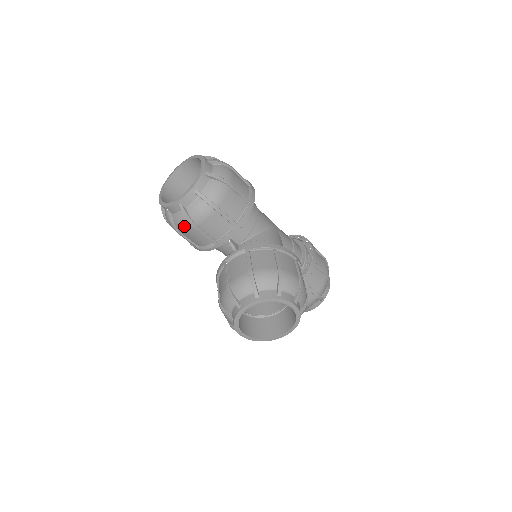
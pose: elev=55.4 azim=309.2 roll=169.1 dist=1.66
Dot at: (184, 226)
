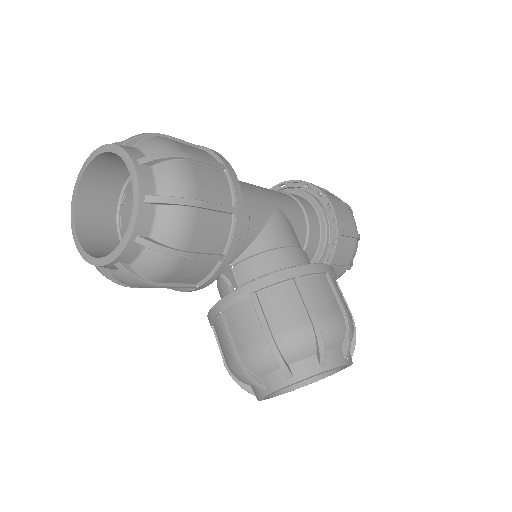
Dot at: (136, 285)
